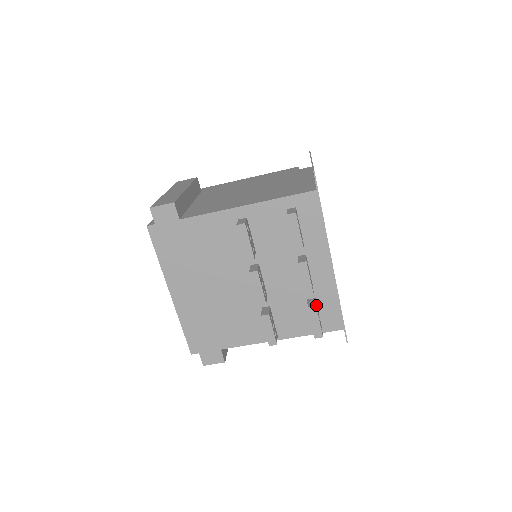
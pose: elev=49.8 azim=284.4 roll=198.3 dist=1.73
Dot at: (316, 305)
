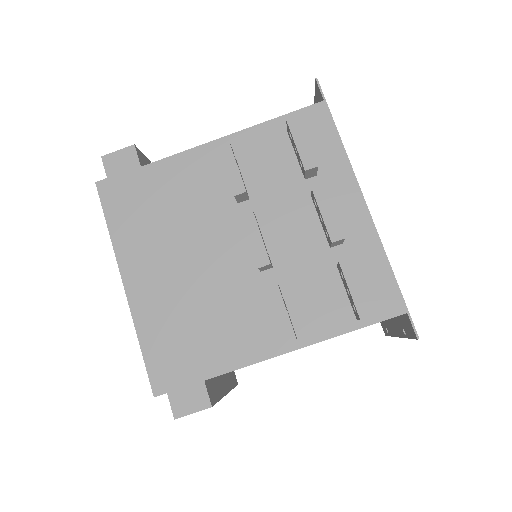
Dot at: occluded
